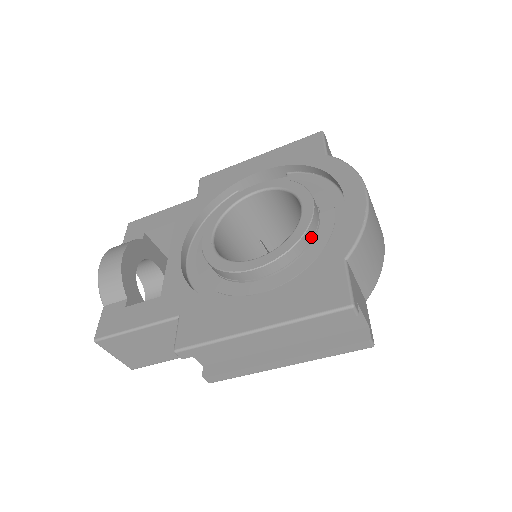
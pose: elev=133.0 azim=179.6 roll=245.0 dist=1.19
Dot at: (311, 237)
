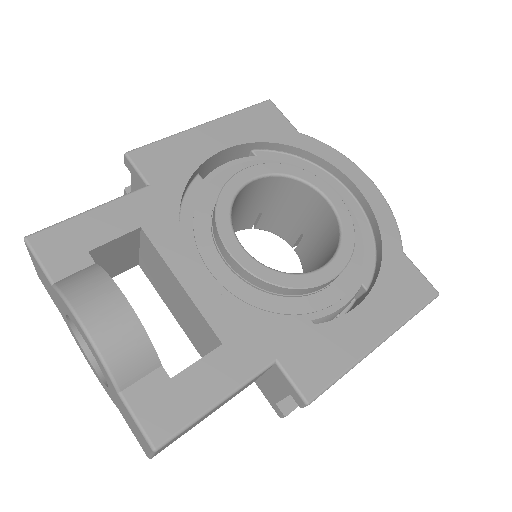
Dot at: occluded
